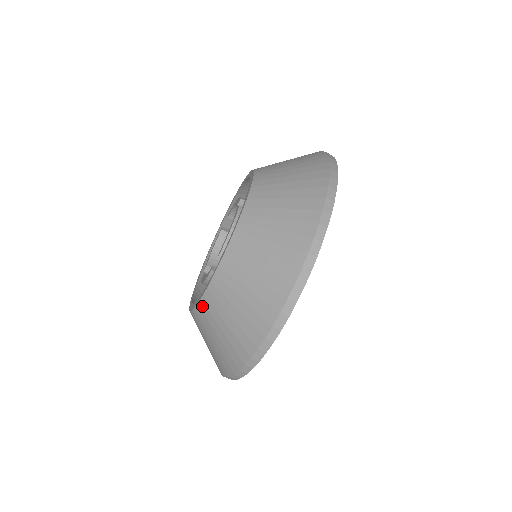
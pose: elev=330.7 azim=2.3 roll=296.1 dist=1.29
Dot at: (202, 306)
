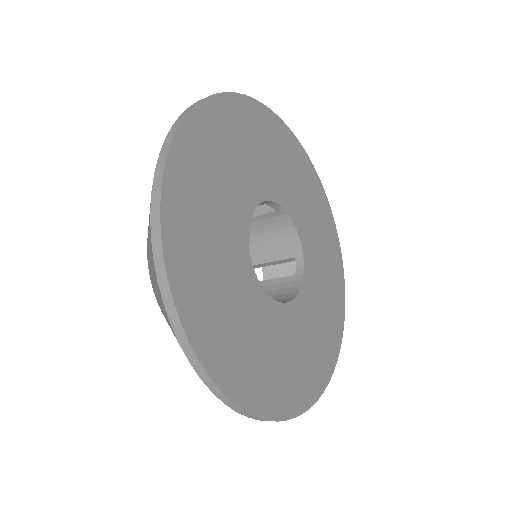
Dot at: (149, 274)
